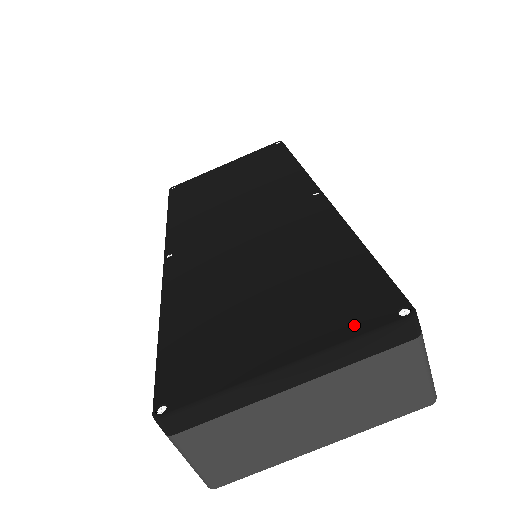
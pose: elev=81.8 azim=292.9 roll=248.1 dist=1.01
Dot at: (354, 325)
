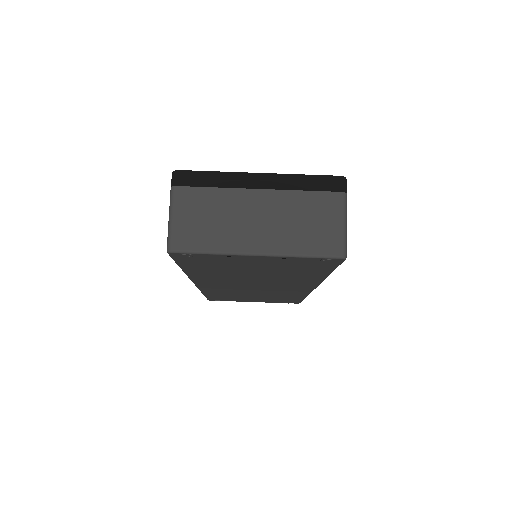
Dot at: occluded
